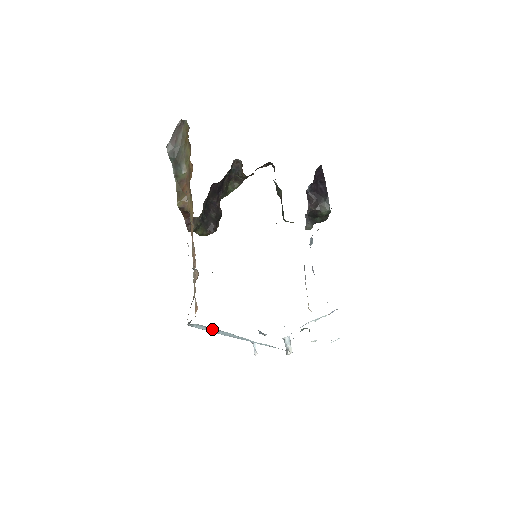
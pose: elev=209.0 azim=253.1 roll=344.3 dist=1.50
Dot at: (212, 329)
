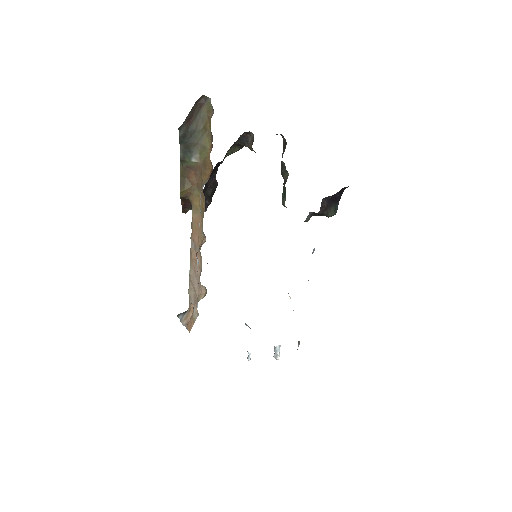
Dot at: occluded
